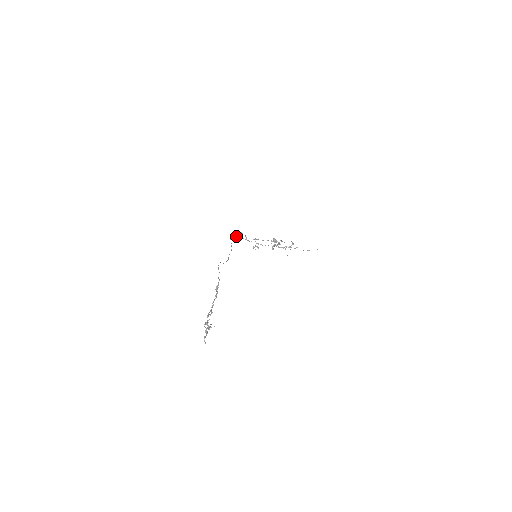
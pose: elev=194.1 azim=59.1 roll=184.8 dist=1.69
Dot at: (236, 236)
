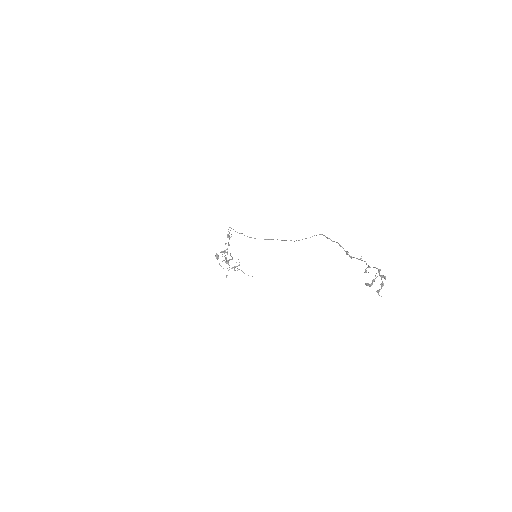
Dot at: (230, 230)
